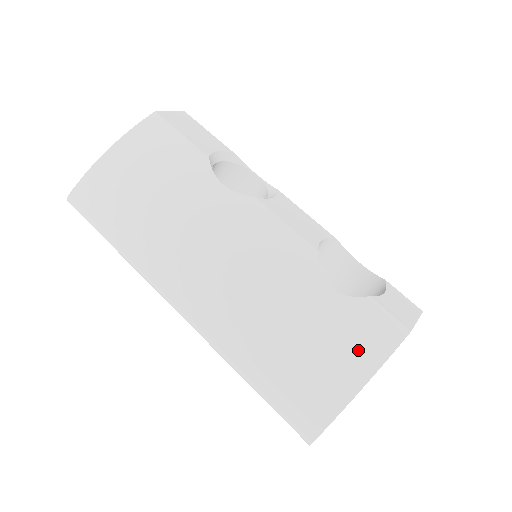
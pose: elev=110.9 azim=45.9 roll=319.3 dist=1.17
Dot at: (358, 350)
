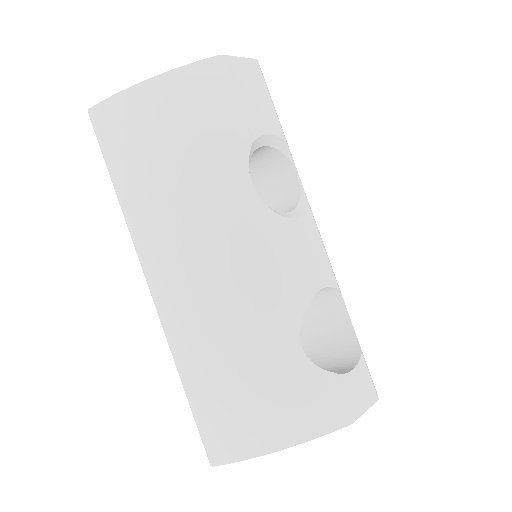
Dot at: (294, 417)
